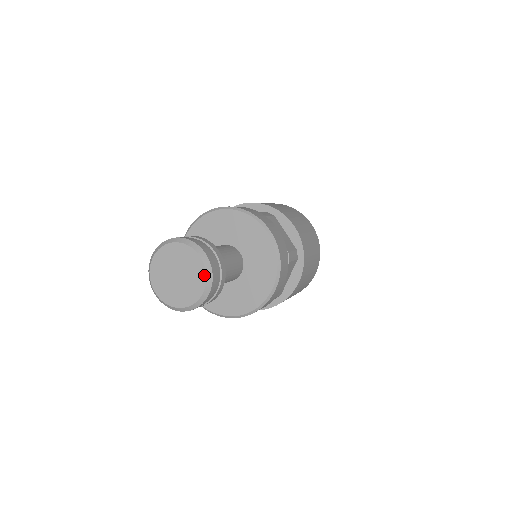
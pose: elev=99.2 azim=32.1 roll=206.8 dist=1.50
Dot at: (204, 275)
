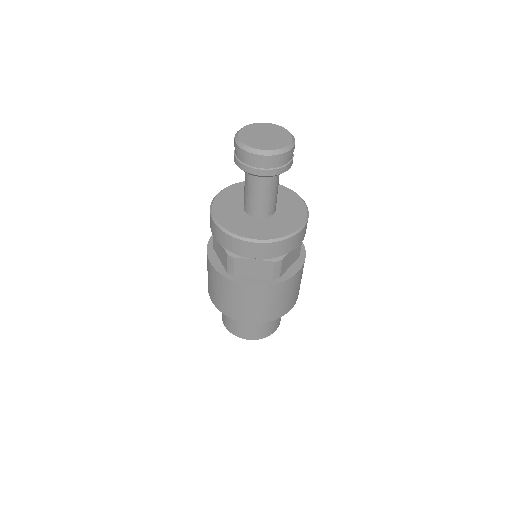
Dot at: (279, 127)
